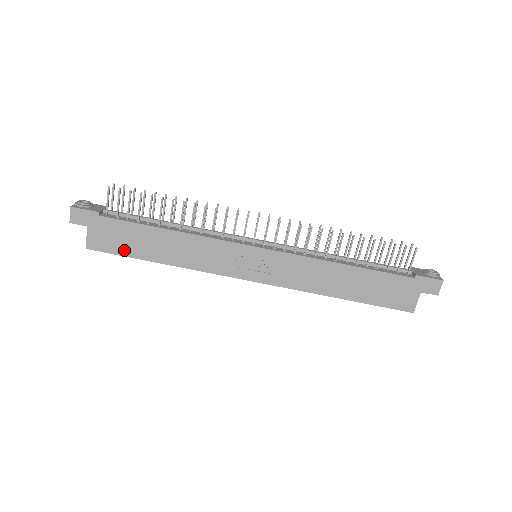
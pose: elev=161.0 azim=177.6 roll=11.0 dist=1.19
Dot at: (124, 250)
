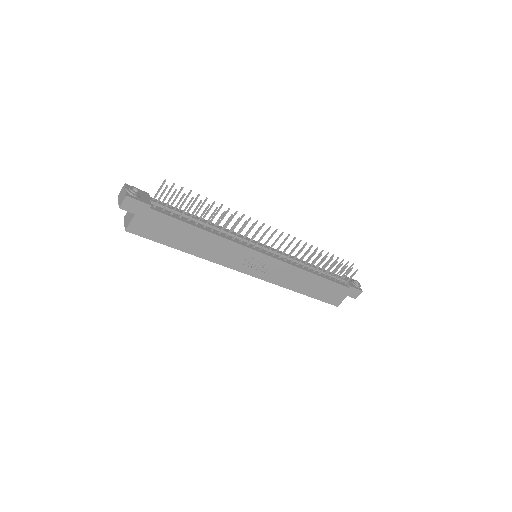
Dot at: (160, 238)
